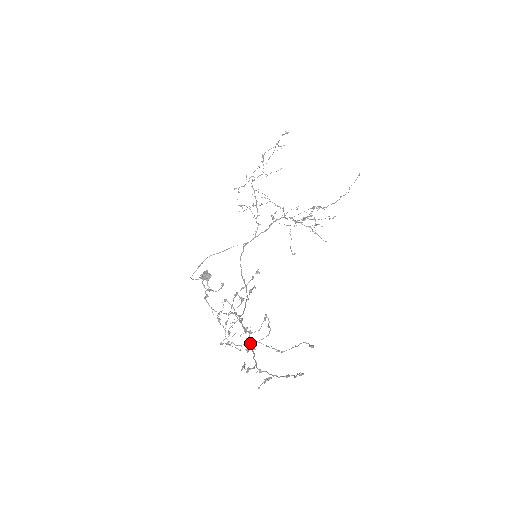
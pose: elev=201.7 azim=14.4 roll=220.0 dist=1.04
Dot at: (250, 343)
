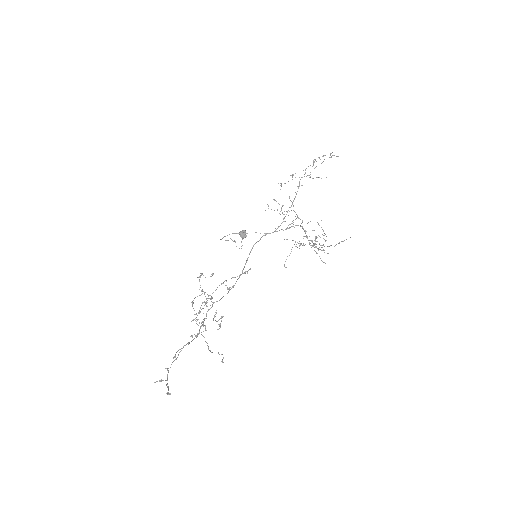
Dot at: occluded
